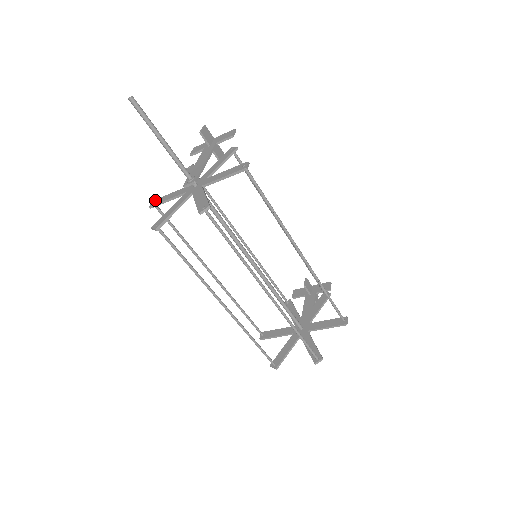
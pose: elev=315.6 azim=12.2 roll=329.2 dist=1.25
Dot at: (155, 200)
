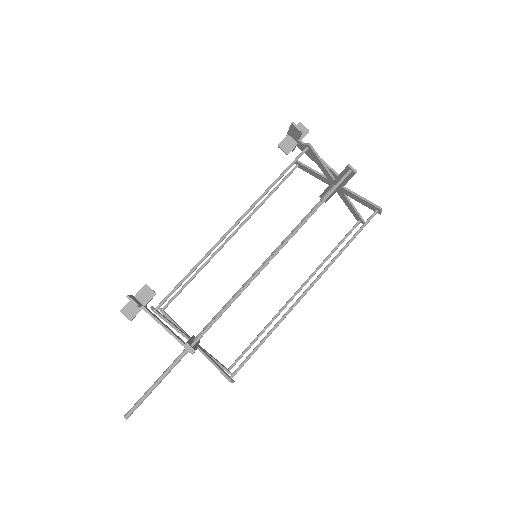
Dot at: occluded
